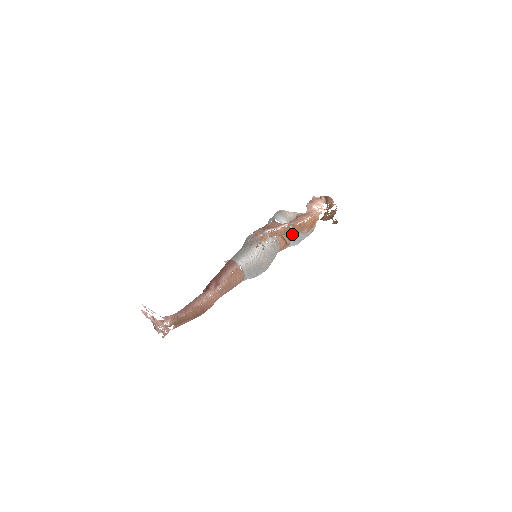
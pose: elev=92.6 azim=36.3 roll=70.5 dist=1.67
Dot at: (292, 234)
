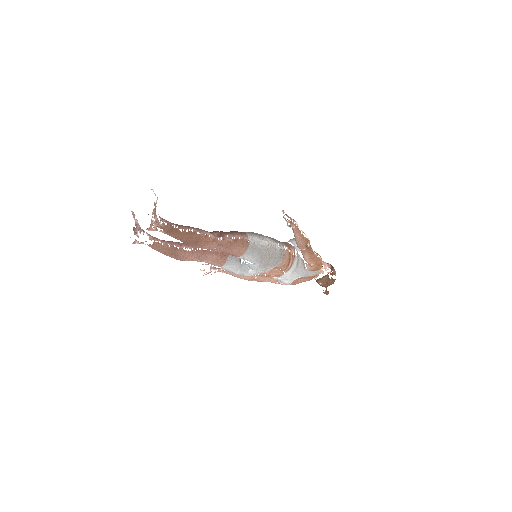
Dot at: (298, 261)
